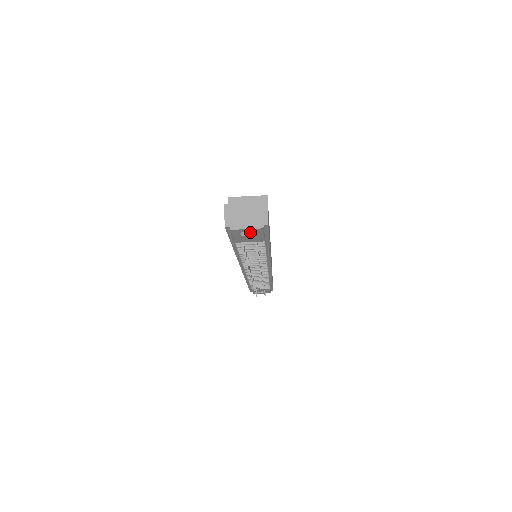
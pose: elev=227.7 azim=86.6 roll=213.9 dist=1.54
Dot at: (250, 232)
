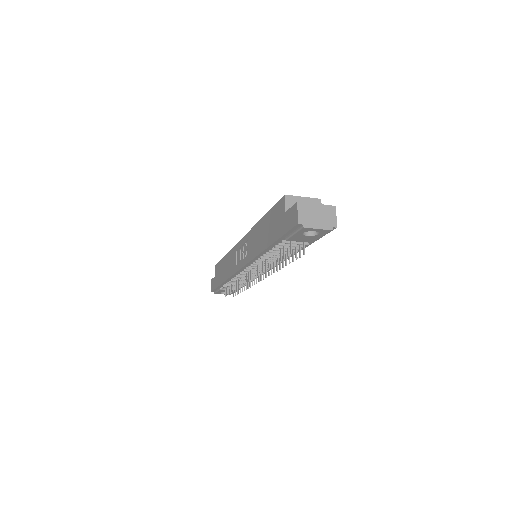
Dot at: (310, 232)
